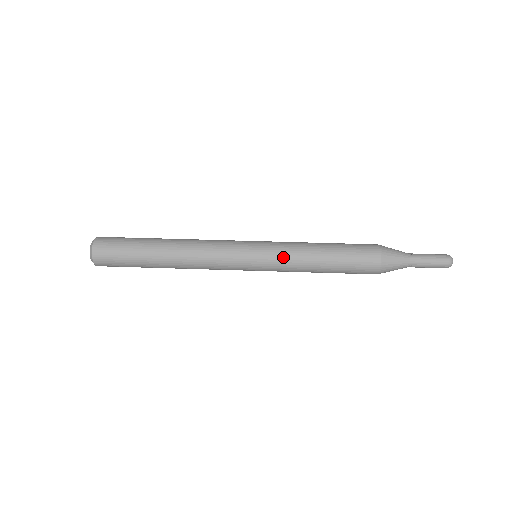
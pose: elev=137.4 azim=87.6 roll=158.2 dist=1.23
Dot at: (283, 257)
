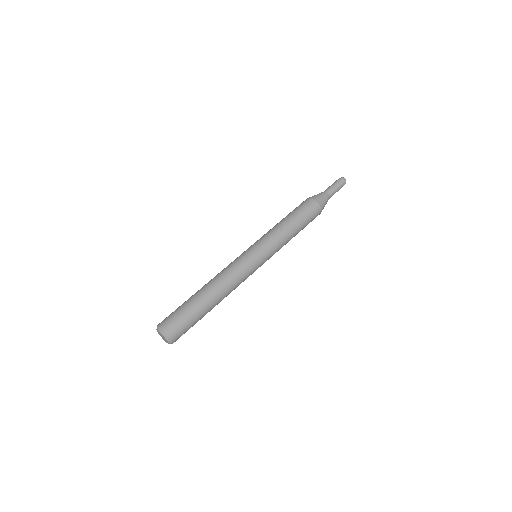
Dot at: (269, 238)
